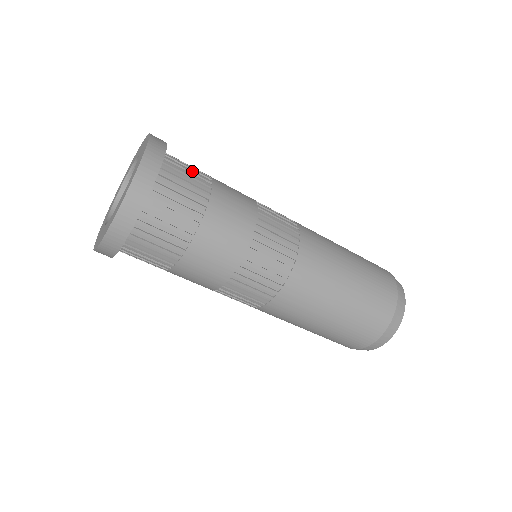
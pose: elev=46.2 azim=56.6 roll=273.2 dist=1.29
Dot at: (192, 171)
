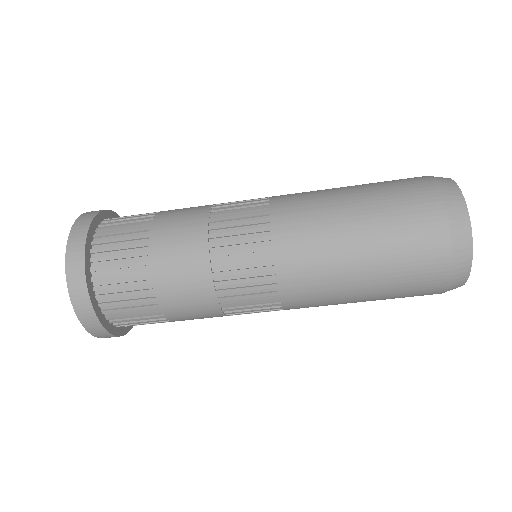
Dot at: (133, 217)
